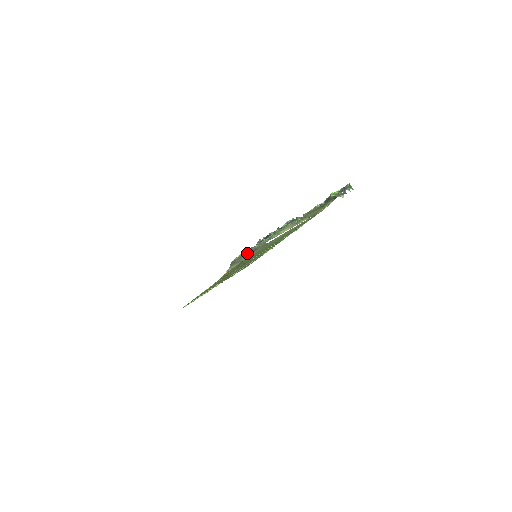
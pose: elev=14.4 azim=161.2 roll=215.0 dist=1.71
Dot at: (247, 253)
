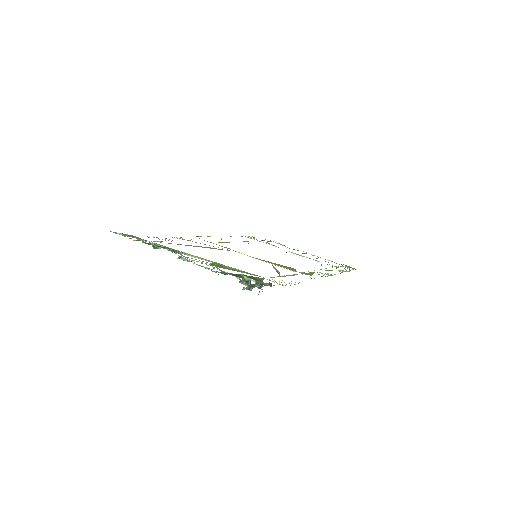
Dot at: occluded
